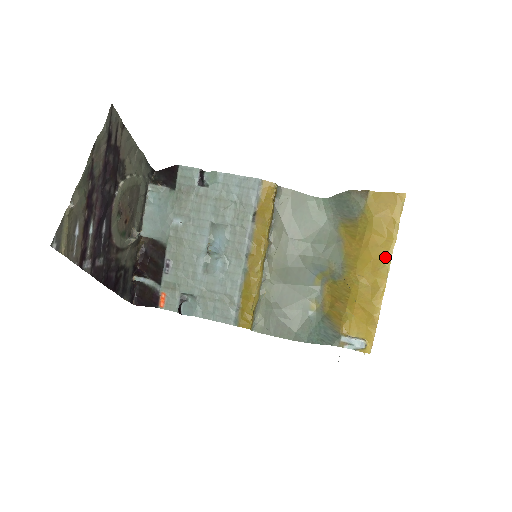
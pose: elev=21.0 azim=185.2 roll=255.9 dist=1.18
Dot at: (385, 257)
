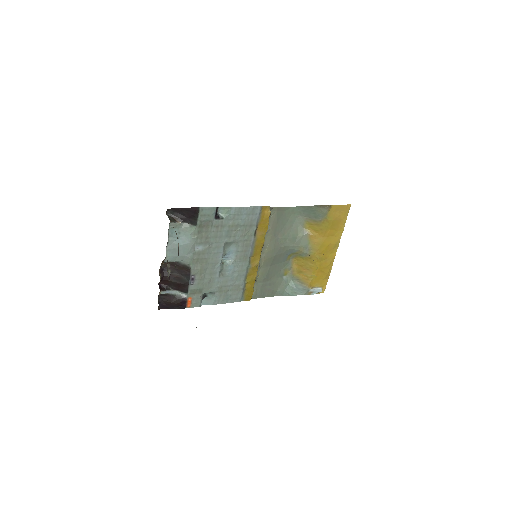
Dot at: (337, 242)
